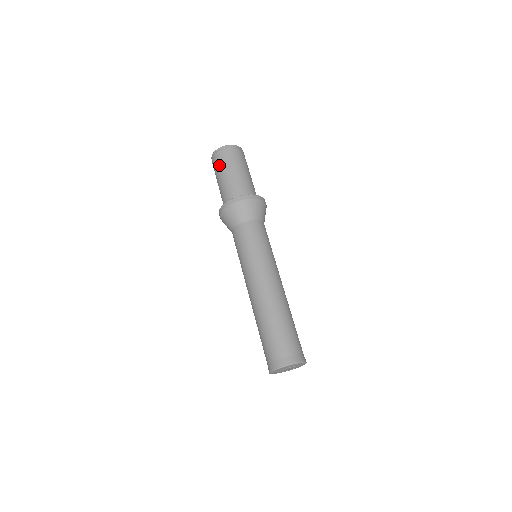
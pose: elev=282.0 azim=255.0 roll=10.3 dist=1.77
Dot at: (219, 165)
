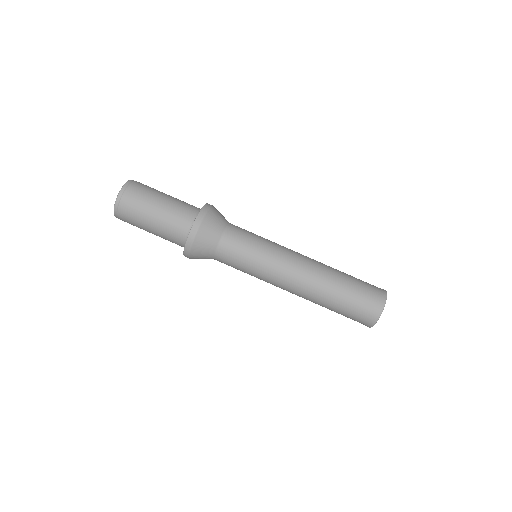
Dot at: (135, 219)
